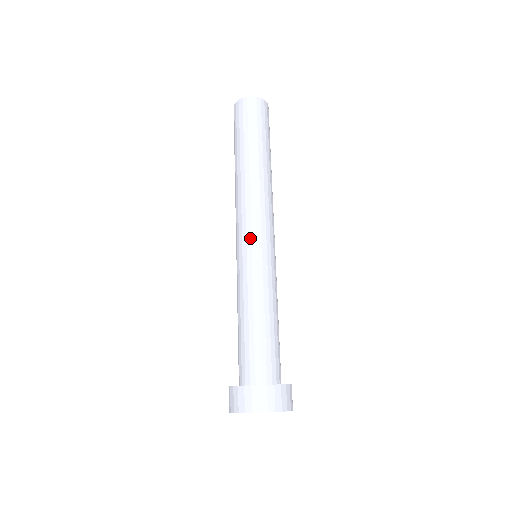
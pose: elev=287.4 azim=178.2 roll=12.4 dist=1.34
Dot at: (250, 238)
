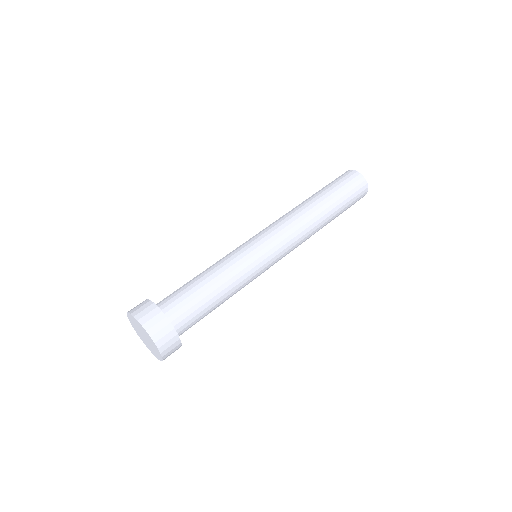
Dot at: (272, 247)
